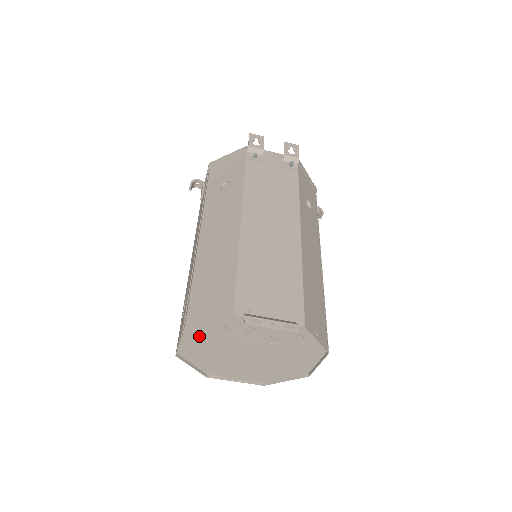
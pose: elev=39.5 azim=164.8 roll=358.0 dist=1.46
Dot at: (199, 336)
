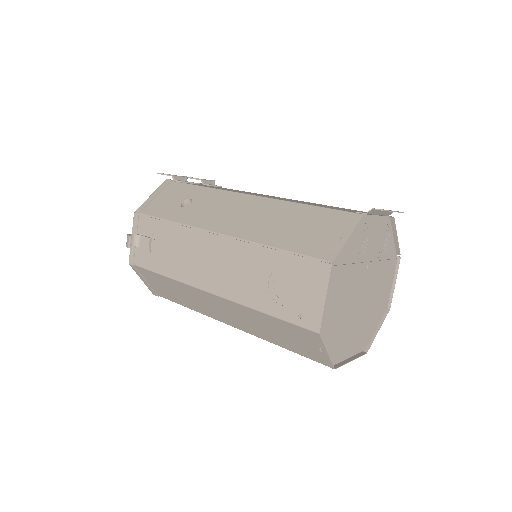
Dot at: (336, 278)
